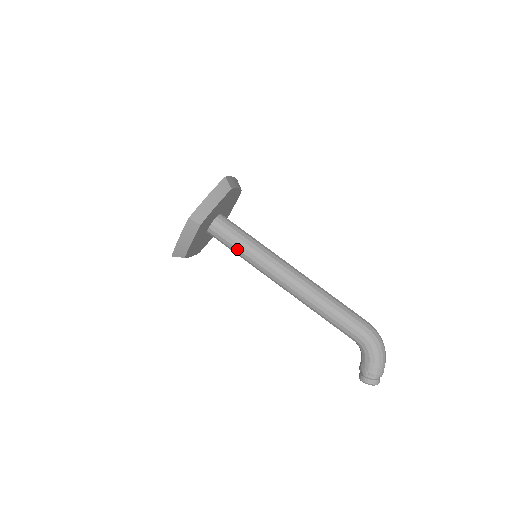
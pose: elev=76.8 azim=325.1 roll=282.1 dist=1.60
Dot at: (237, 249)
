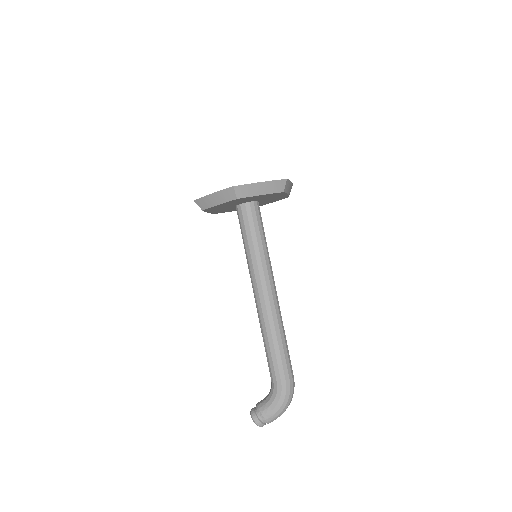
Dot at: (247, 239)
